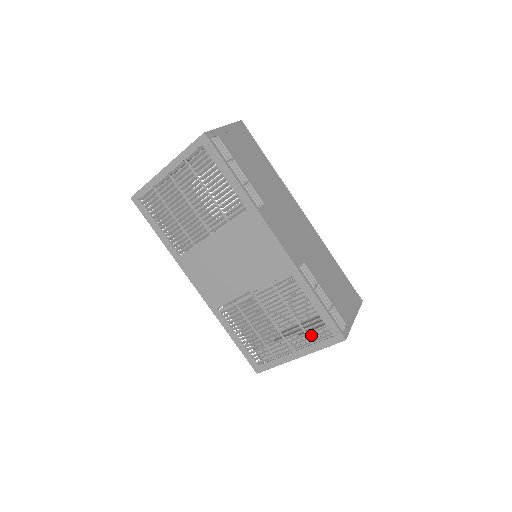
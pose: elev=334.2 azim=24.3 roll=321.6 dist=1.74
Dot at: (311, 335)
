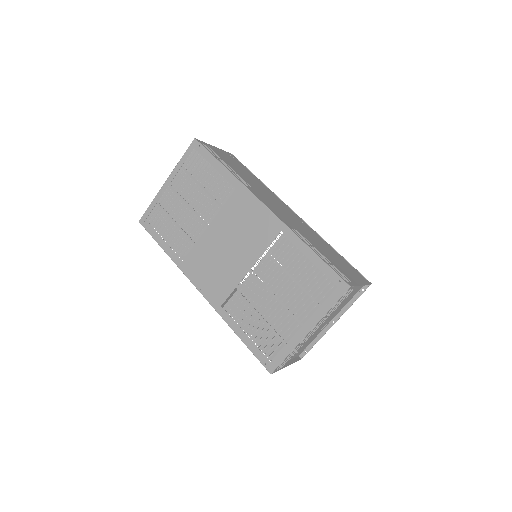
Dot at: (316, 296)
